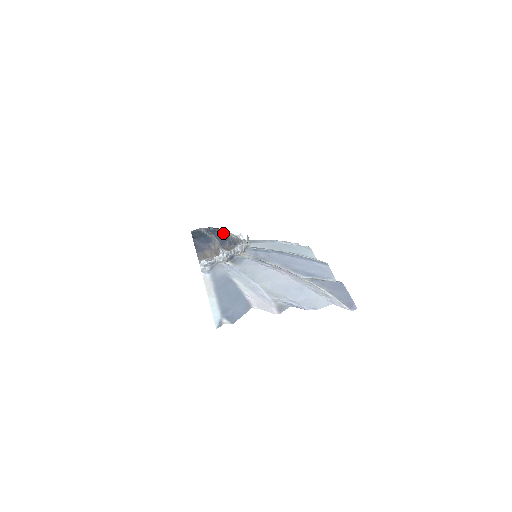
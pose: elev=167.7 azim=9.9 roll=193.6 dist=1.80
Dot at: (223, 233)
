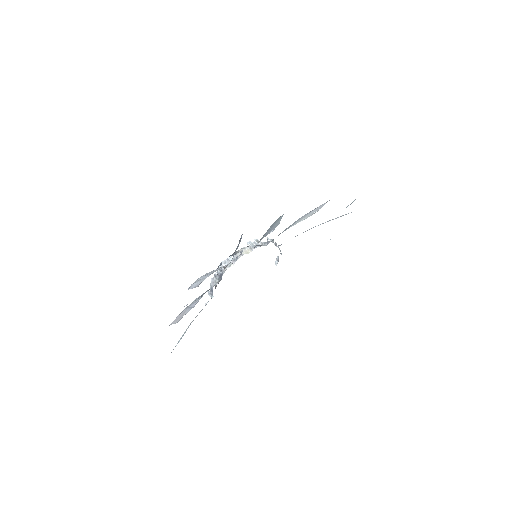
Dot at: (232, 254)
